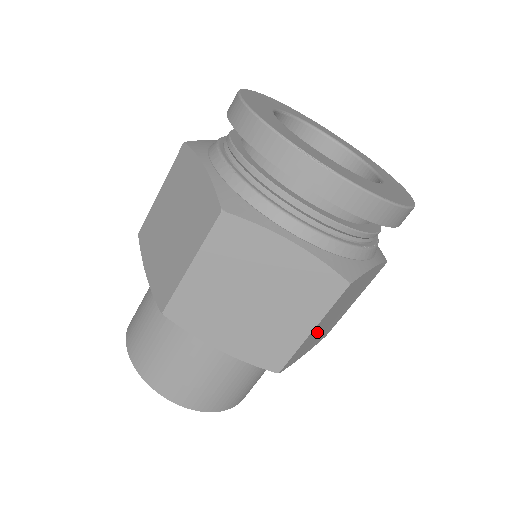
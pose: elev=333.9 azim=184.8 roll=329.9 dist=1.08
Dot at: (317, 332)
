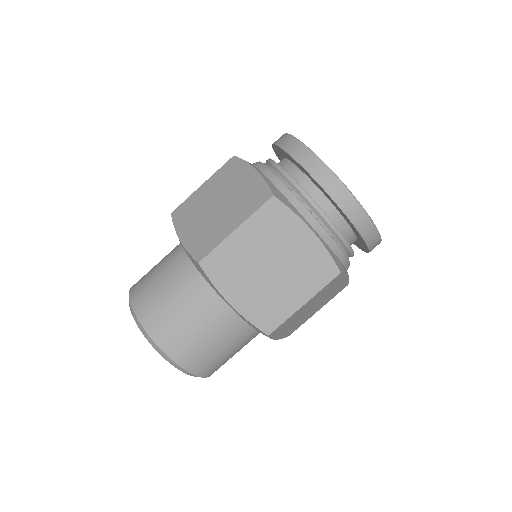
Dot at: occluded
